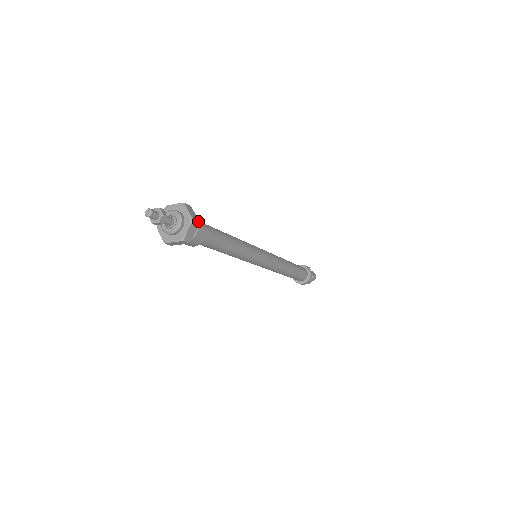
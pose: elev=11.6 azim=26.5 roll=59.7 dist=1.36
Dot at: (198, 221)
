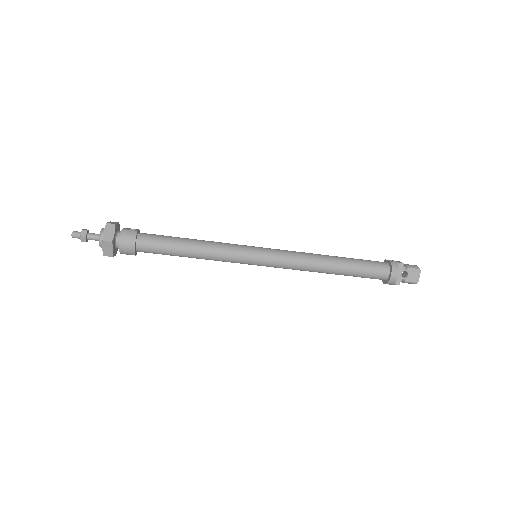
Dot at: (115, 224)
